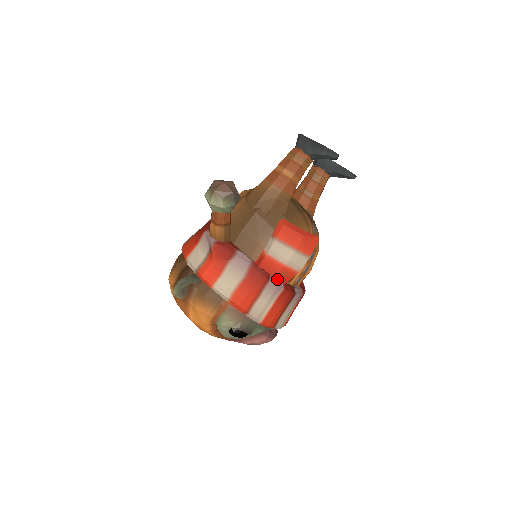
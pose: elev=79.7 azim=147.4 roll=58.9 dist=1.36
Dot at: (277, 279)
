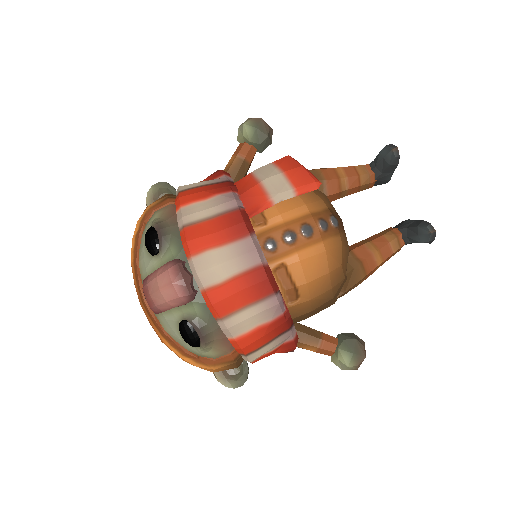
Dot at: (241, 199)
